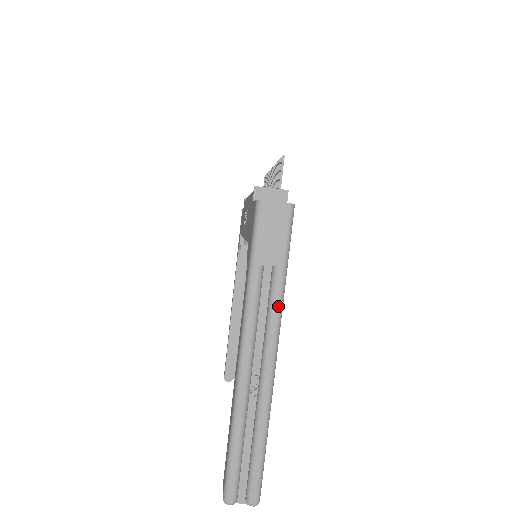
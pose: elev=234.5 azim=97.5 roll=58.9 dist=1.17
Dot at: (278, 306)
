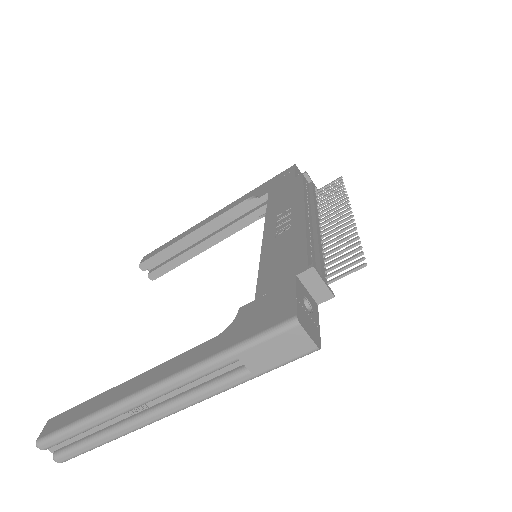
Dot at: (217, 392)
